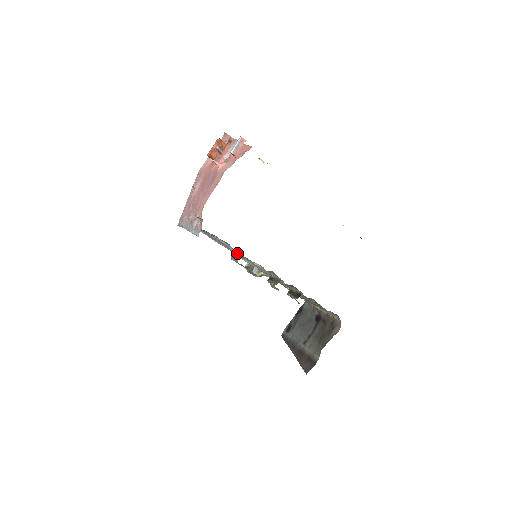
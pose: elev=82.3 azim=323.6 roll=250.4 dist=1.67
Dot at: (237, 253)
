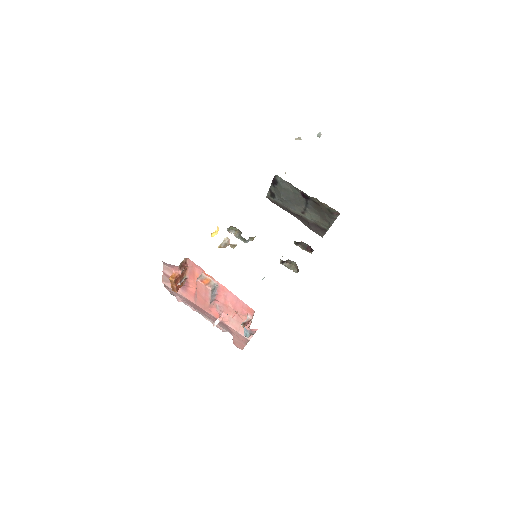
Dot at: occluded
